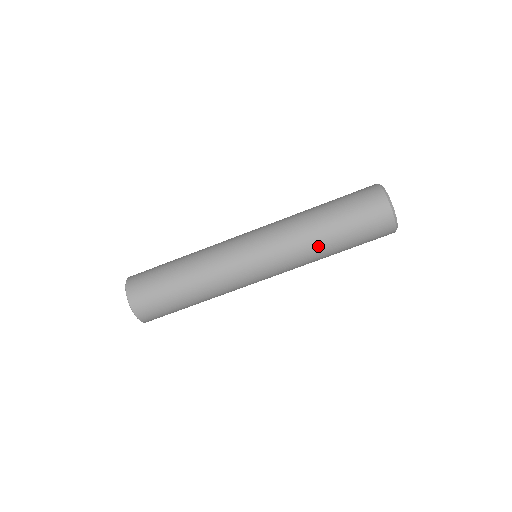
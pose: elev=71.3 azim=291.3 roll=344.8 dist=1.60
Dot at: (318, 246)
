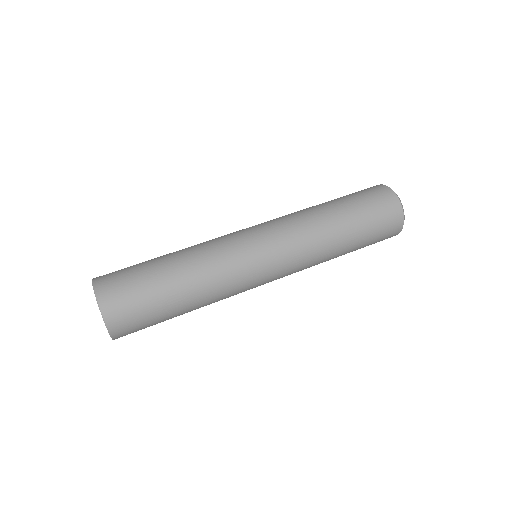
Dot at: (329, 230)
